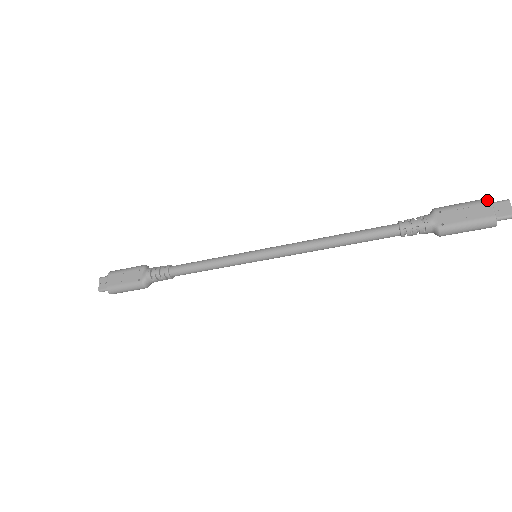
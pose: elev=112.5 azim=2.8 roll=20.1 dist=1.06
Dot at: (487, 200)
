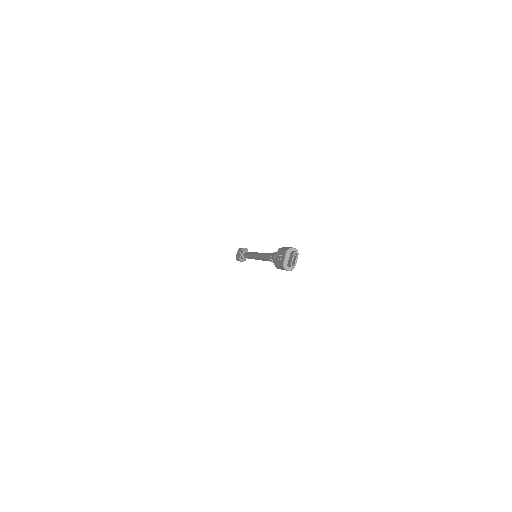
Dot at: (286, 250)
